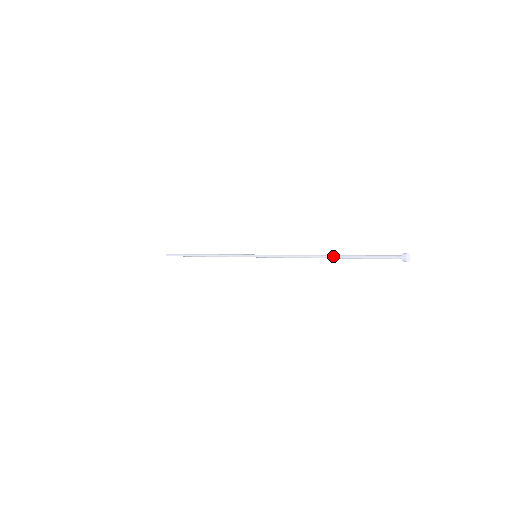
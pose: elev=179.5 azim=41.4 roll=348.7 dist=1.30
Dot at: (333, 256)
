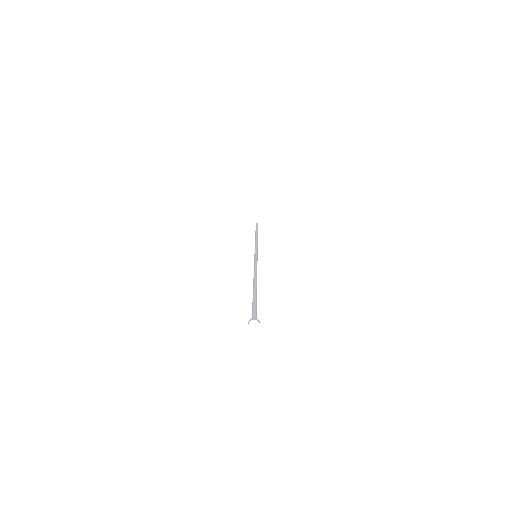
Dot at: (253, 289)
